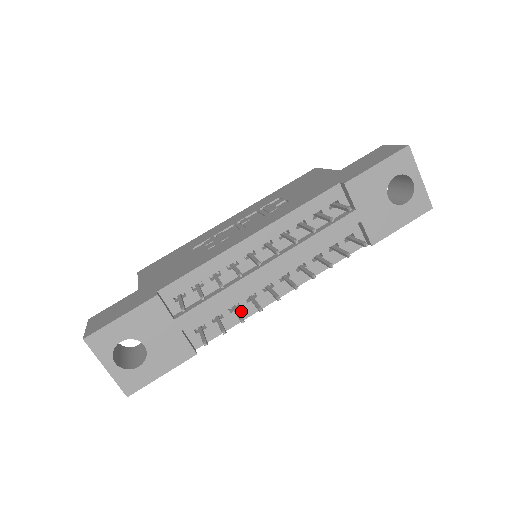
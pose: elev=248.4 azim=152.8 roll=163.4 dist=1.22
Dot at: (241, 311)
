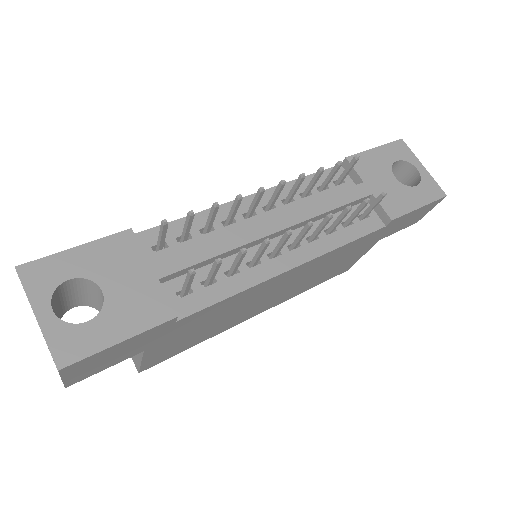
Dot at: (241, 278)
